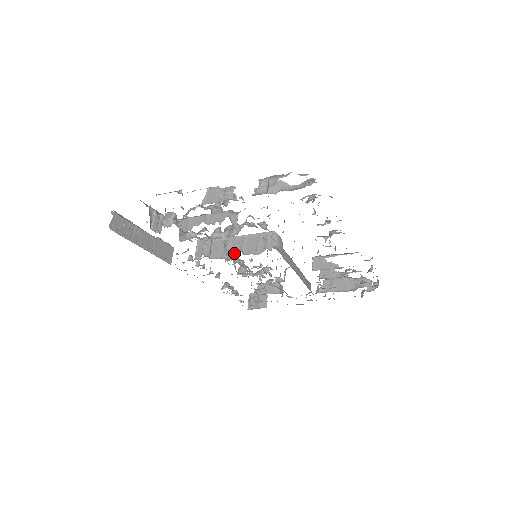
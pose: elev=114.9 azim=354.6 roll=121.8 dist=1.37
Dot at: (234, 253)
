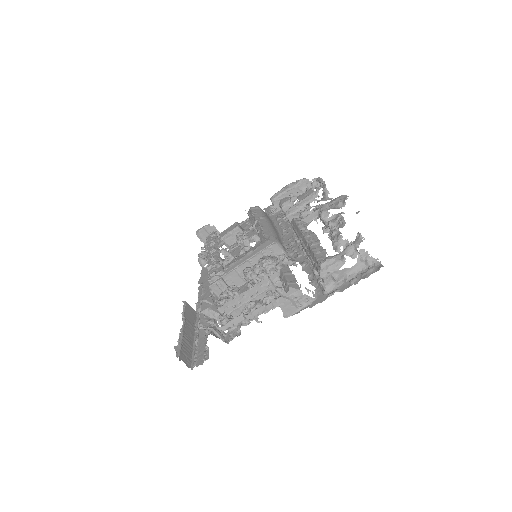
Dot at: occluded
